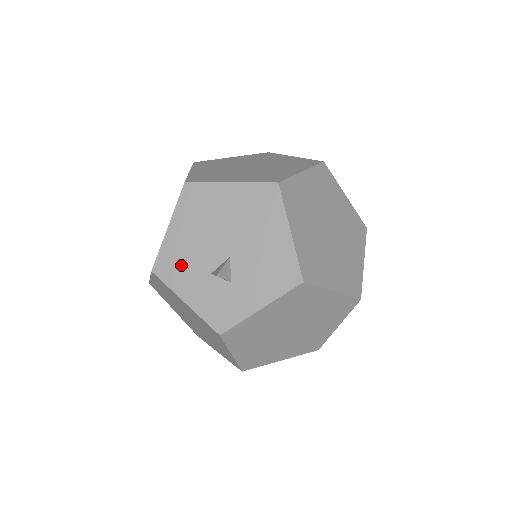
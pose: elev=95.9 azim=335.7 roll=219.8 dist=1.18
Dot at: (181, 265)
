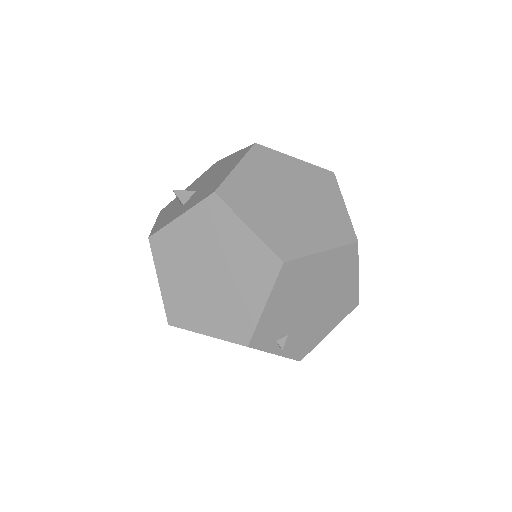
Dot at: (174, 204)
